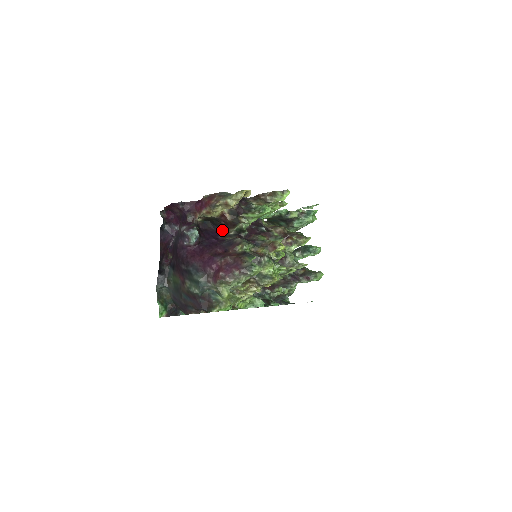
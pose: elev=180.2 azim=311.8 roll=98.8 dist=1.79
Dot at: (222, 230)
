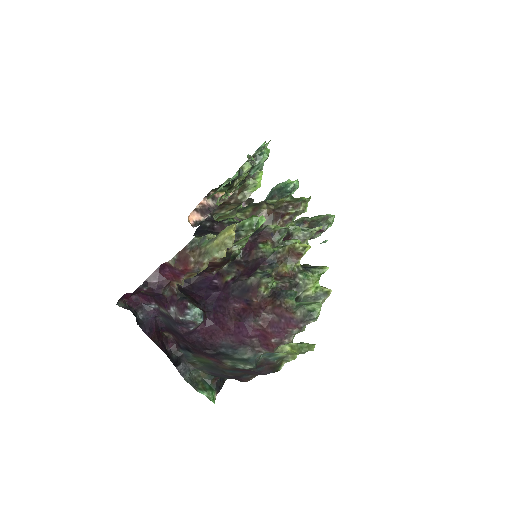
Dot at: (211, 272)
